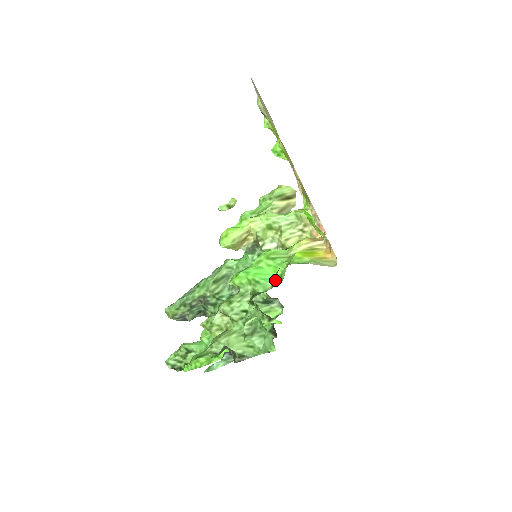
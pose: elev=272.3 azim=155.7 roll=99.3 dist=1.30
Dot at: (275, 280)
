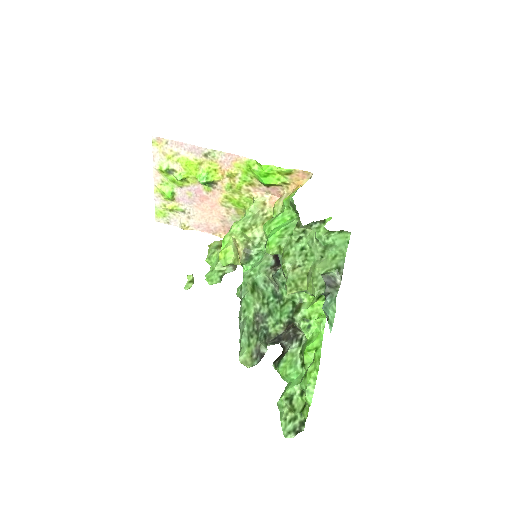
Dot at: (293, 220)
